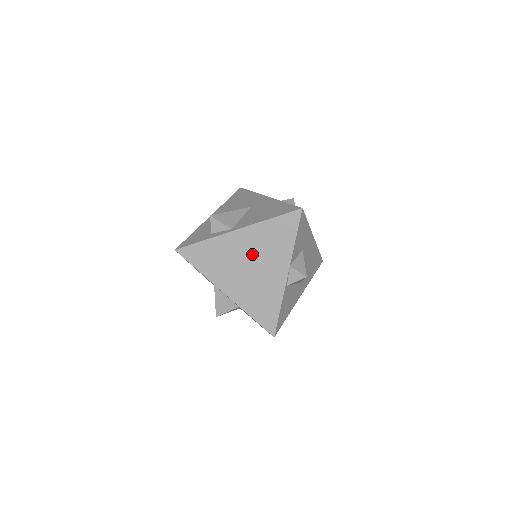
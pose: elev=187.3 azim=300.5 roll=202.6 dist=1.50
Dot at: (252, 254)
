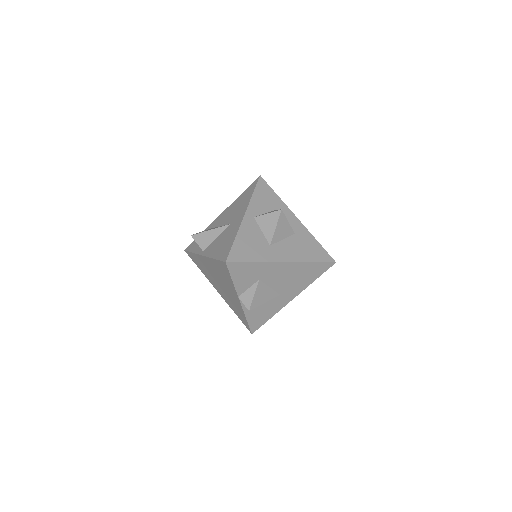
Dot at: (217, 276)
